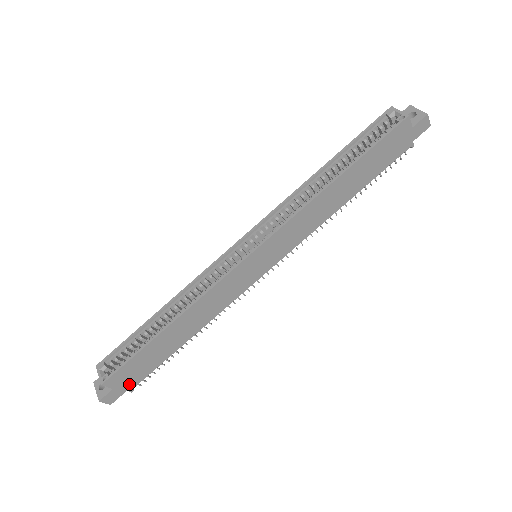
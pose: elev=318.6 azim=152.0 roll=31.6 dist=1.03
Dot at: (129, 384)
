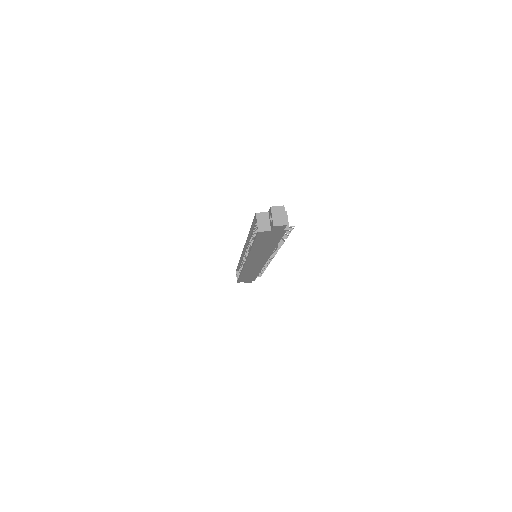
Dot at: (251, 280)
